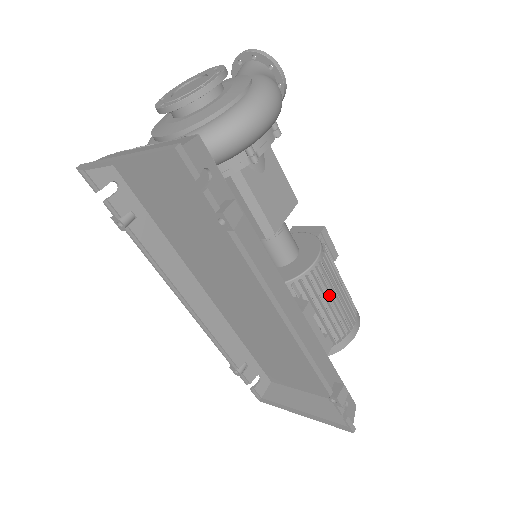
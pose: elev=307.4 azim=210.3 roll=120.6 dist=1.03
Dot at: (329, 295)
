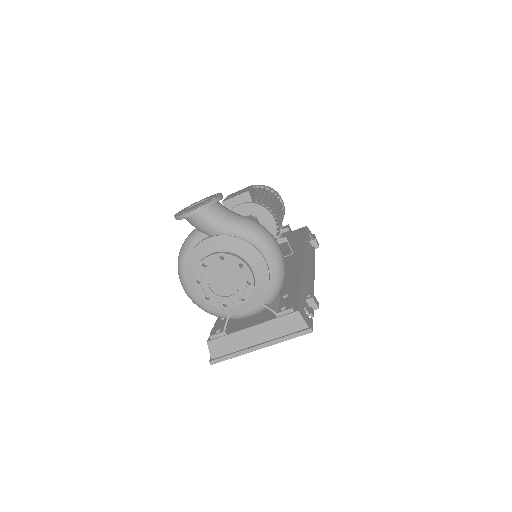
Dot at: occluded
